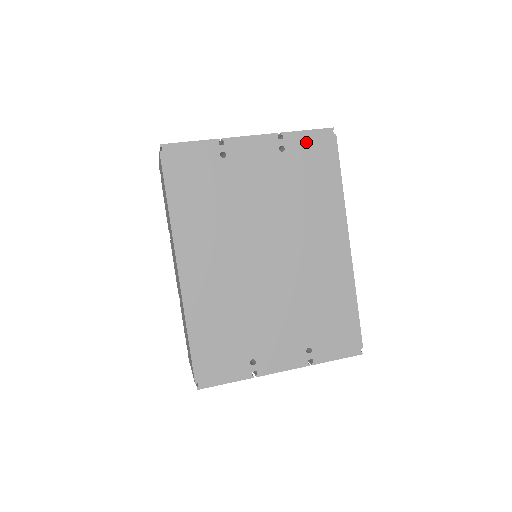
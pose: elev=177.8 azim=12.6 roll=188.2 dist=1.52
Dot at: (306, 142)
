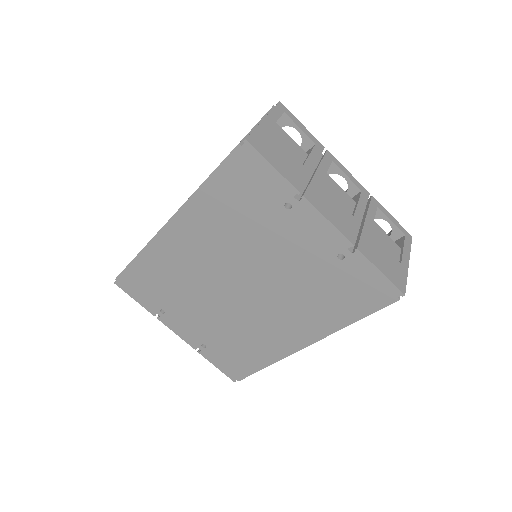
Dot at: (367, 276)
